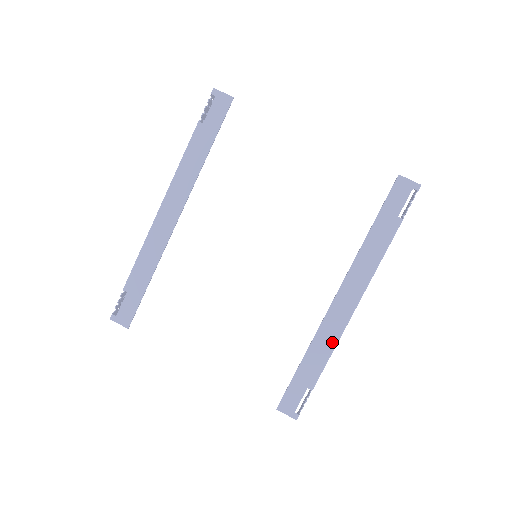
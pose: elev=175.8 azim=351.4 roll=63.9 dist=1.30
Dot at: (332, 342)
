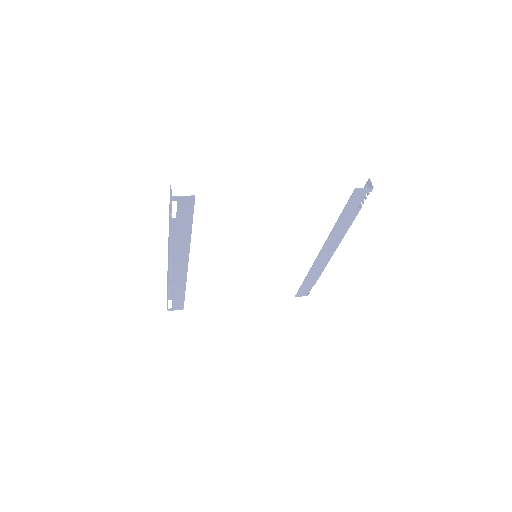
Dot at: (322, 268)
